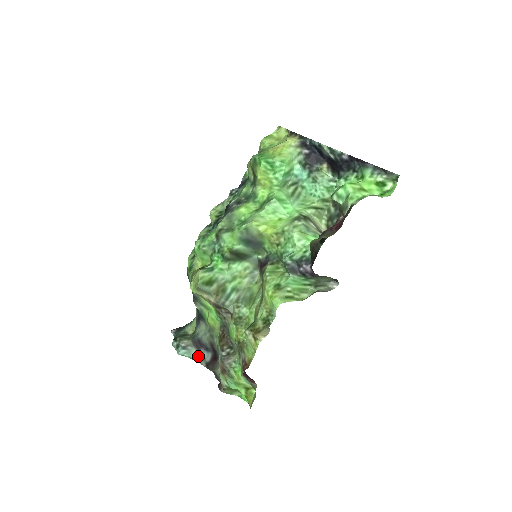
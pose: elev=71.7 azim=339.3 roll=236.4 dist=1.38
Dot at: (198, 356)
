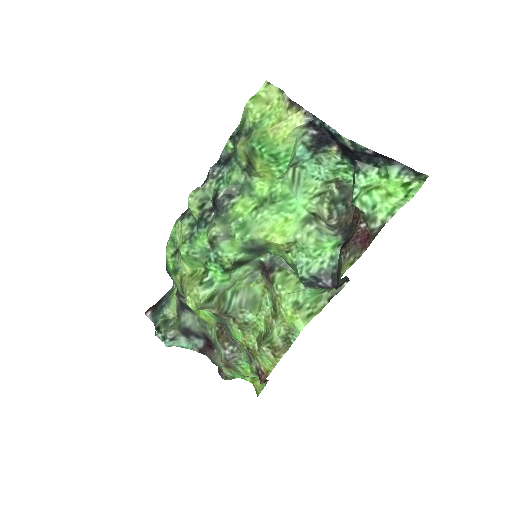
Dot at: (188, 344)
